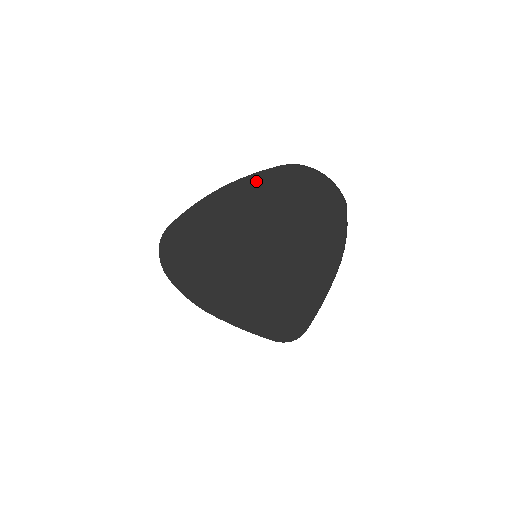
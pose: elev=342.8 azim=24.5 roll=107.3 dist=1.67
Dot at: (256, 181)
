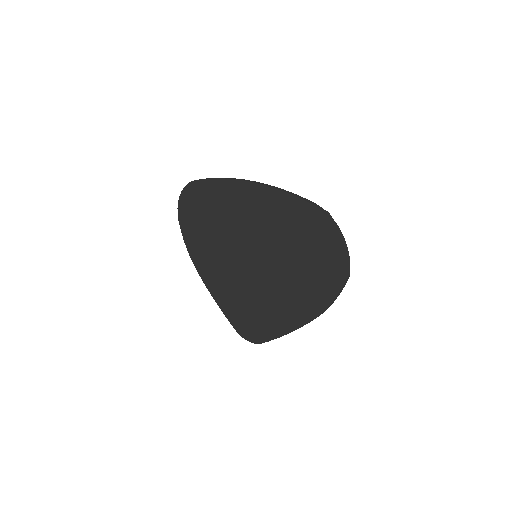
Dot at: (284, 200)
